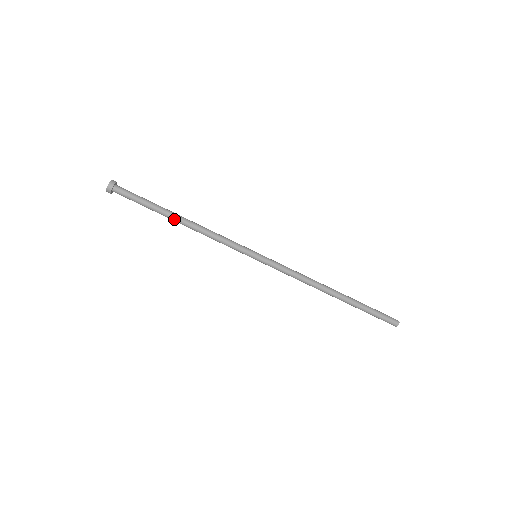
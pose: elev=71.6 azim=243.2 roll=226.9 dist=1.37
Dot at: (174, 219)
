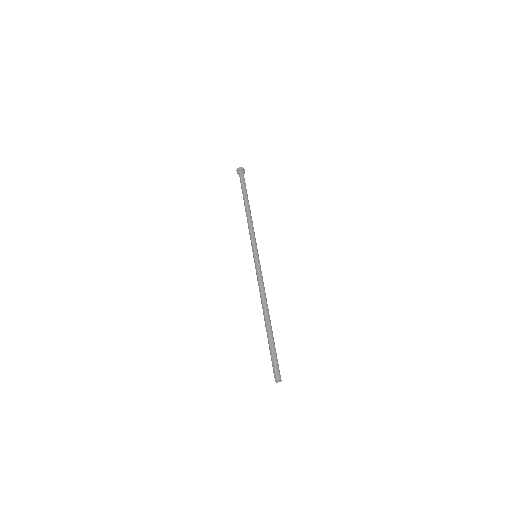
Dot at: (246, 204)
